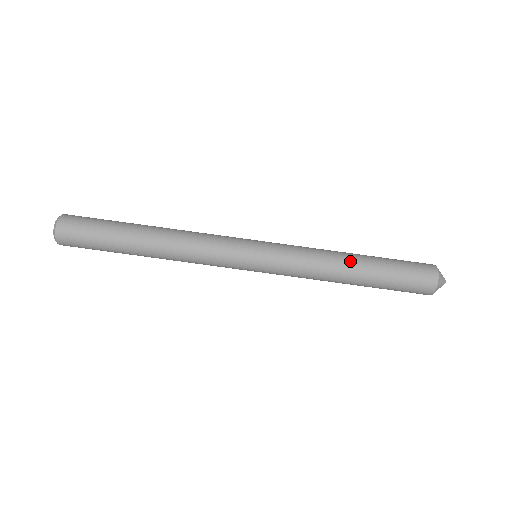
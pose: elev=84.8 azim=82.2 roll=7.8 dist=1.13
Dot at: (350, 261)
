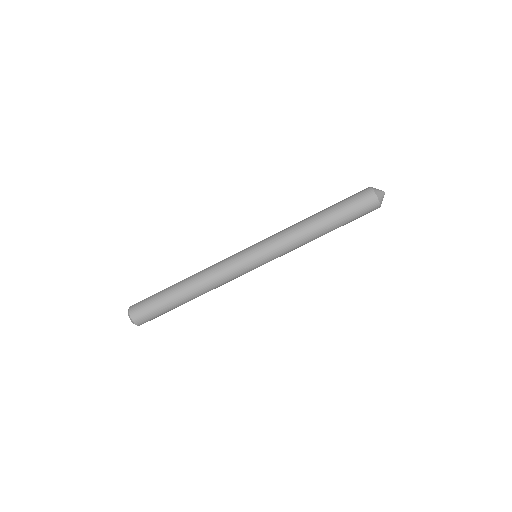
Dot at: (311, 216)
